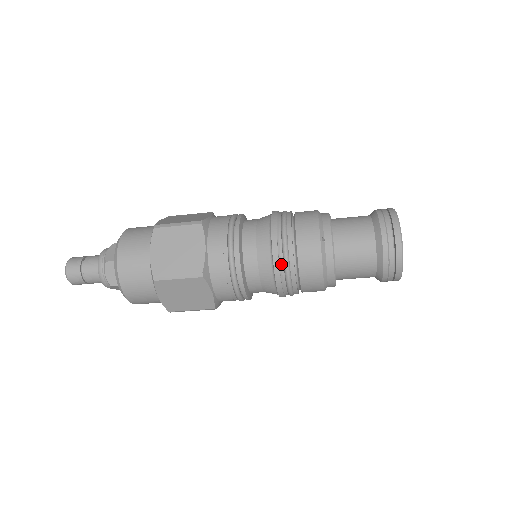
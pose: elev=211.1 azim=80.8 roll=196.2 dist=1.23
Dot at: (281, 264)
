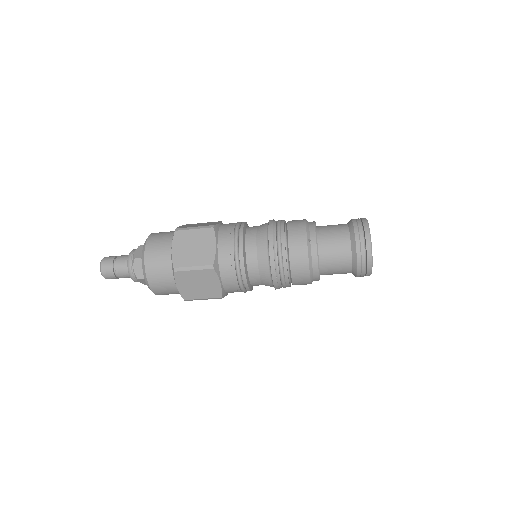
Dot at: (276, 259)
